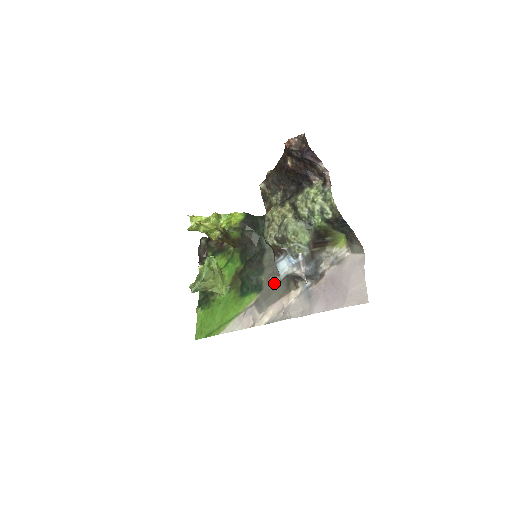
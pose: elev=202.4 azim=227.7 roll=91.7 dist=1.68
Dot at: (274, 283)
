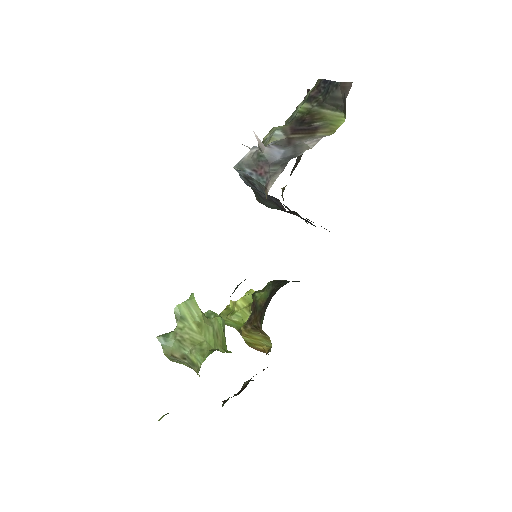
Dot at: occluded
